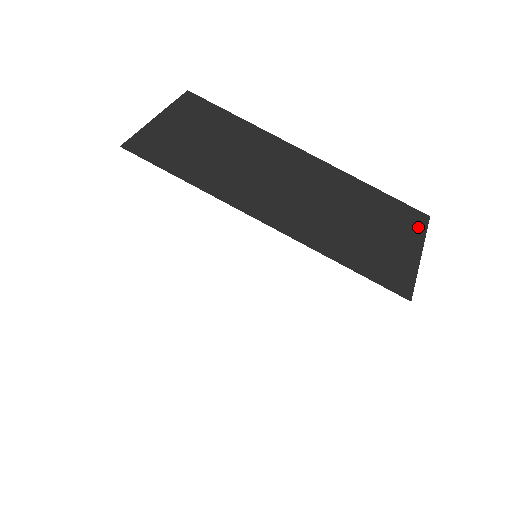
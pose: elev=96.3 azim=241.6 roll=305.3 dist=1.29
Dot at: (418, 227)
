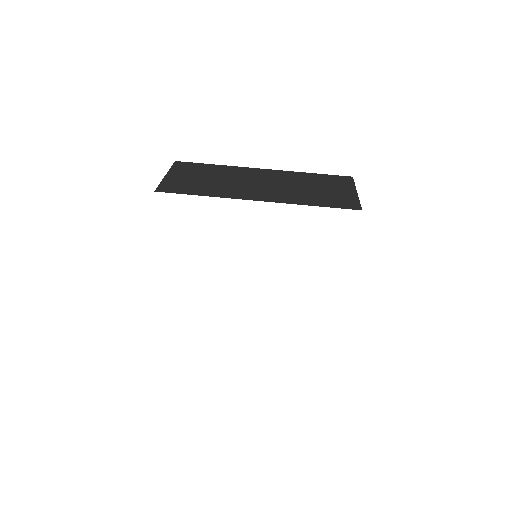
Dot at: (348, 182)
